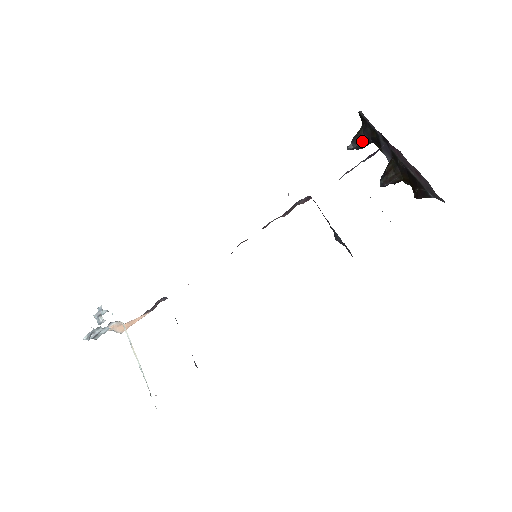
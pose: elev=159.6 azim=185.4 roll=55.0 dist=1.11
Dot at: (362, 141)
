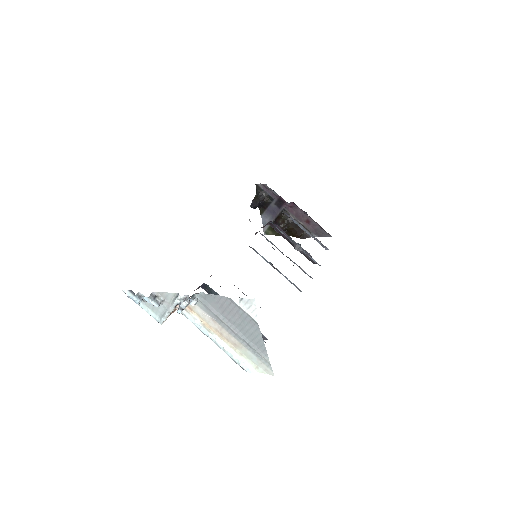
Dot at: (259, 203)
